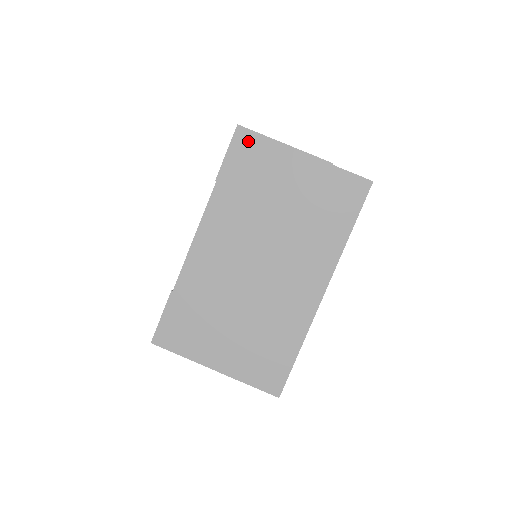
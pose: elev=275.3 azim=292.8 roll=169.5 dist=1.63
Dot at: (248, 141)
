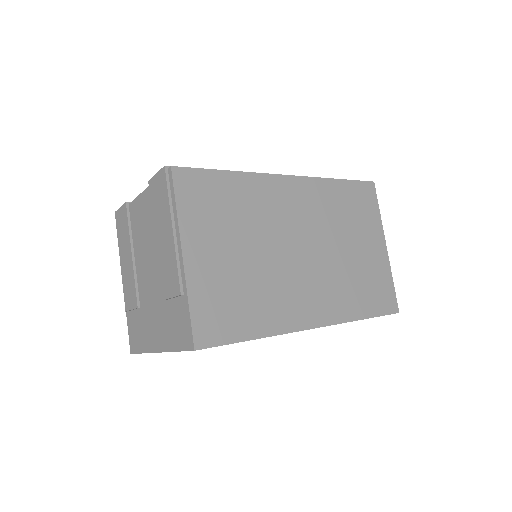
Dot at: (371, 194)
